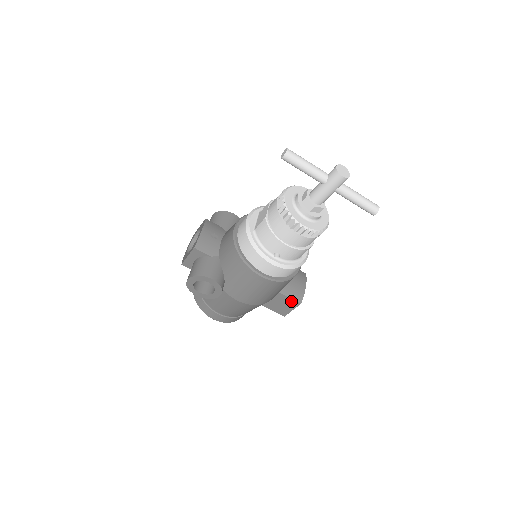
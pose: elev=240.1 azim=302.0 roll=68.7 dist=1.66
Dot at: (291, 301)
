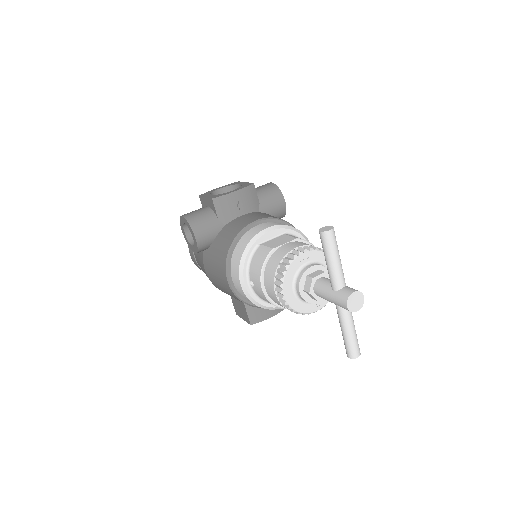
Dot at: (246, 314)
